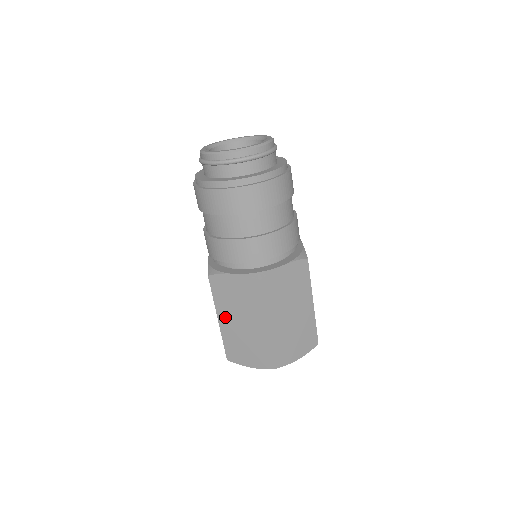
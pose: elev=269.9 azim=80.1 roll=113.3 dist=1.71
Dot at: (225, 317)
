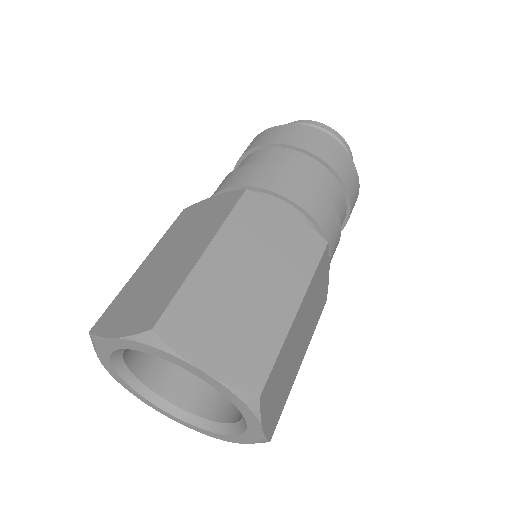
Dot at: (155, 256)
